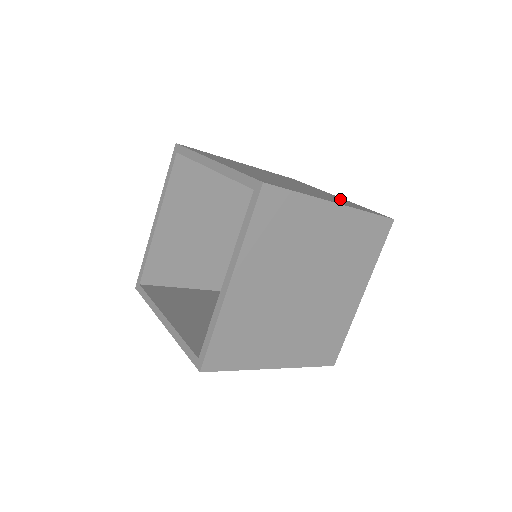
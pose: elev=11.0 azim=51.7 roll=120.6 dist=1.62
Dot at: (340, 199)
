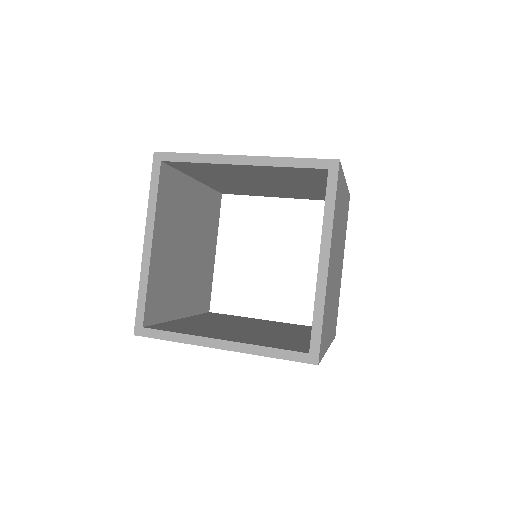
Dot at: occluded
